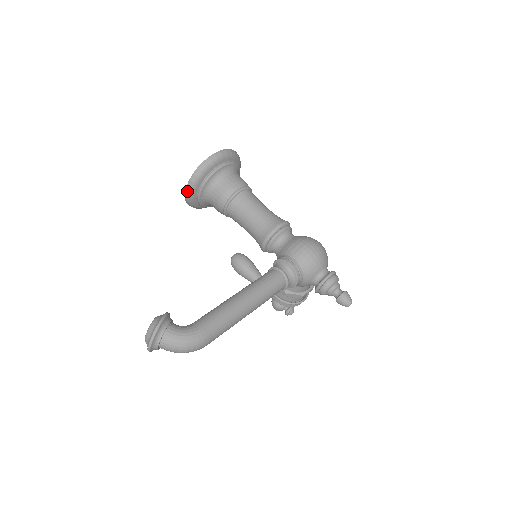
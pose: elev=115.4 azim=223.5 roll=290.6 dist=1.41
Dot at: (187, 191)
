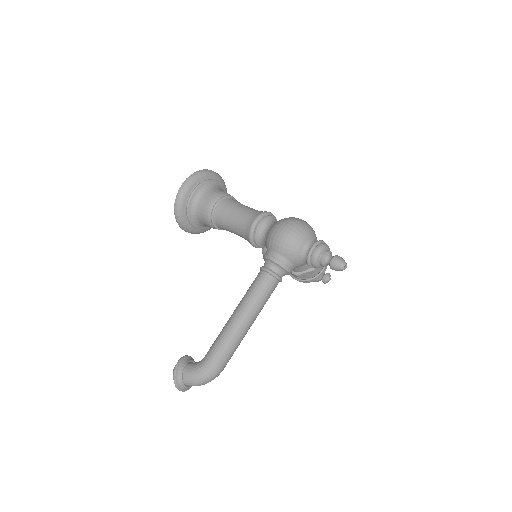
Dot at: (183, 229)
